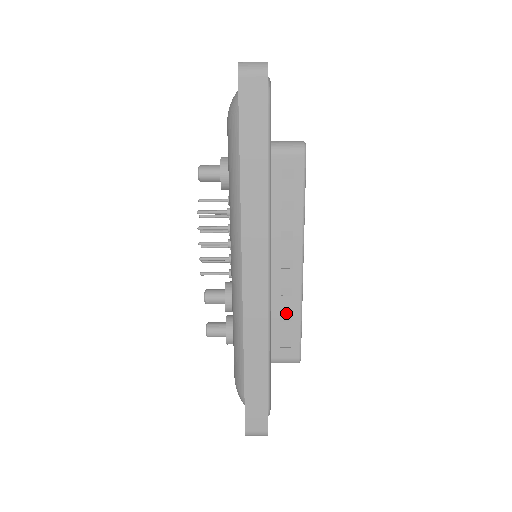
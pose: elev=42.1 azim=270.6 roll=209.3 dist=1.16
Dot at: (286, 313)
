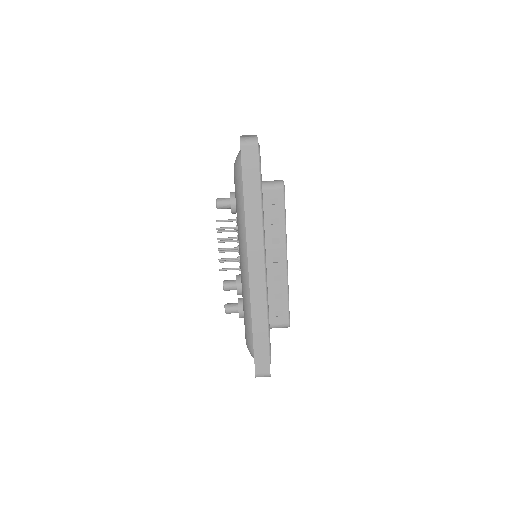
Dot at: (278, 292)
